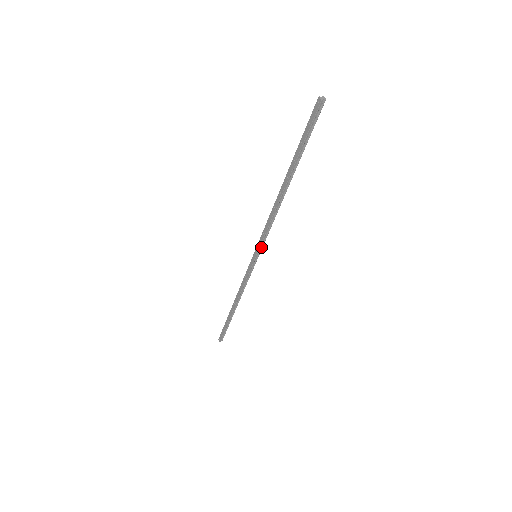
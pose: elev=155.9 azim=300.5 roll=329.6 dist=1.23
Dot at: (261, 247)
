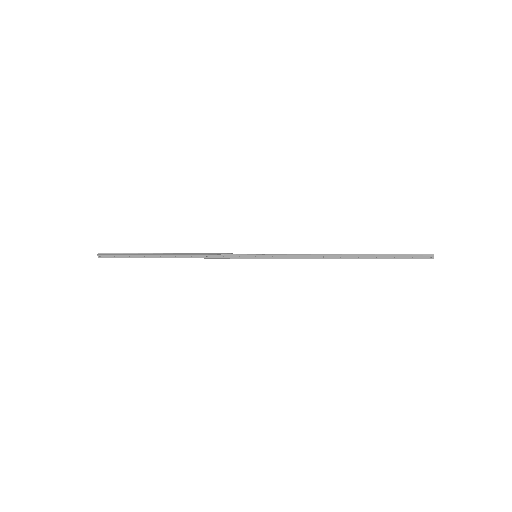
Dot at: (271, 257)
